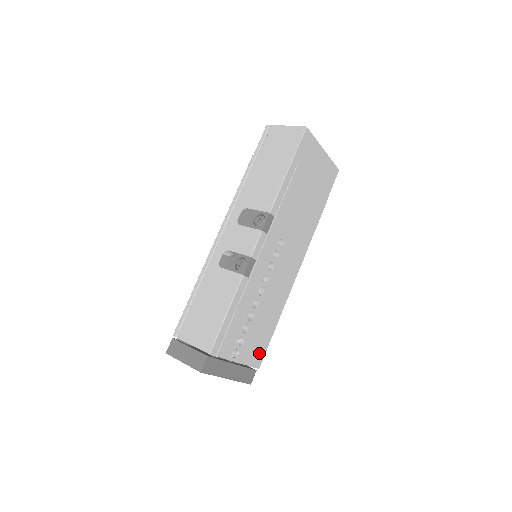
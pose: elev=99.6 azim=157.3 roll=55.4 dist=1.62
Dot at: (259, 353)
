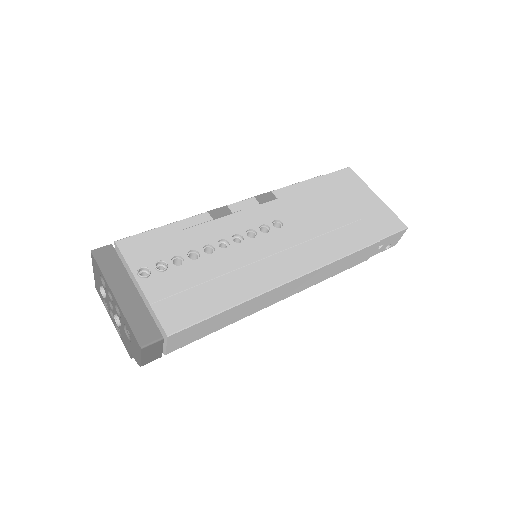
Dot at: (181, 313)
